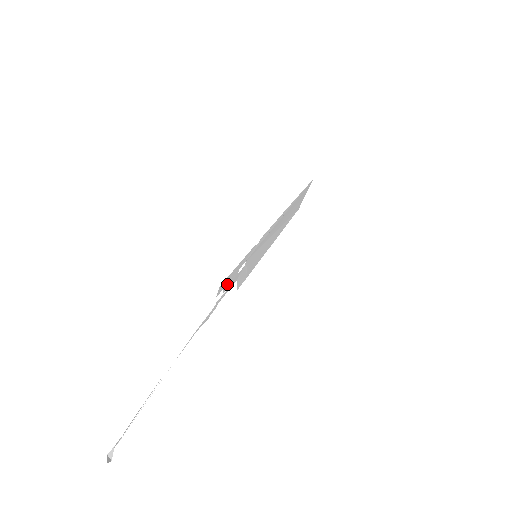
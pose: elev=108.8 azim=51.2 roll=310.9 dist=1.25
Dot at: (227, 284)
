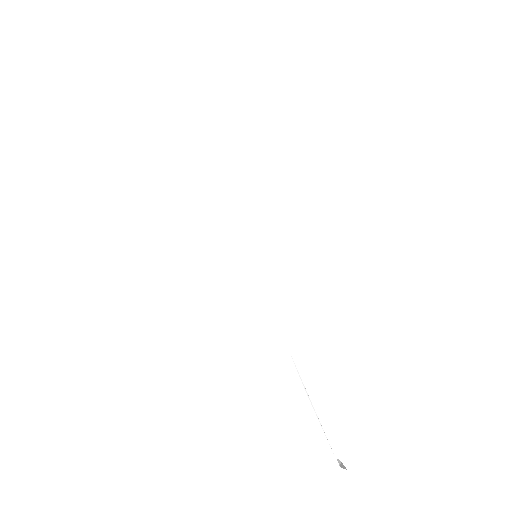
Dot at: occluded
